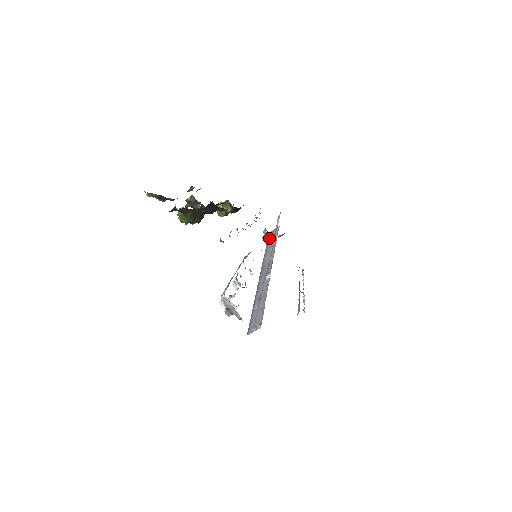
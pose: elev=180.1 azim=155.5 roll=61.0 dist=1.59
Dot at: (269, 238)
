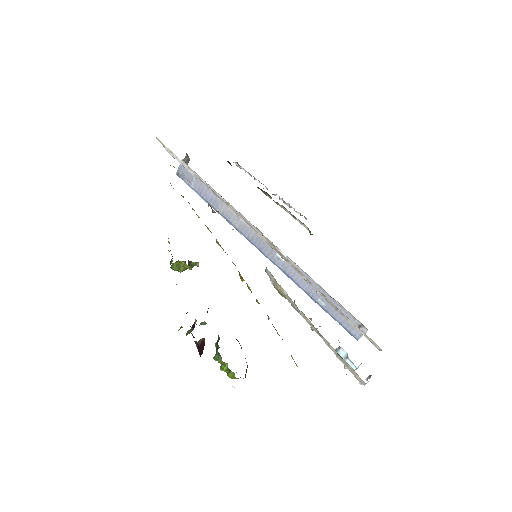
Dot at: (192, 186)
